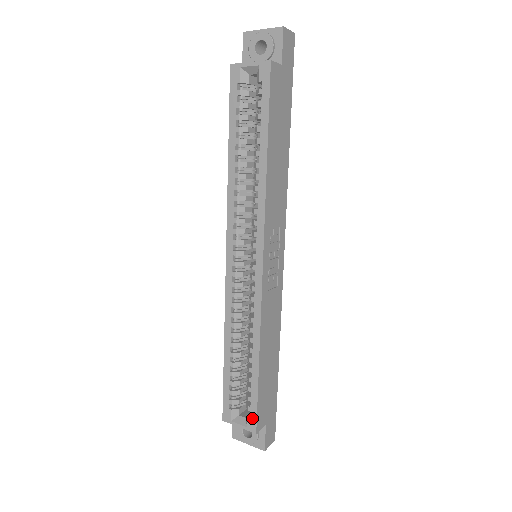
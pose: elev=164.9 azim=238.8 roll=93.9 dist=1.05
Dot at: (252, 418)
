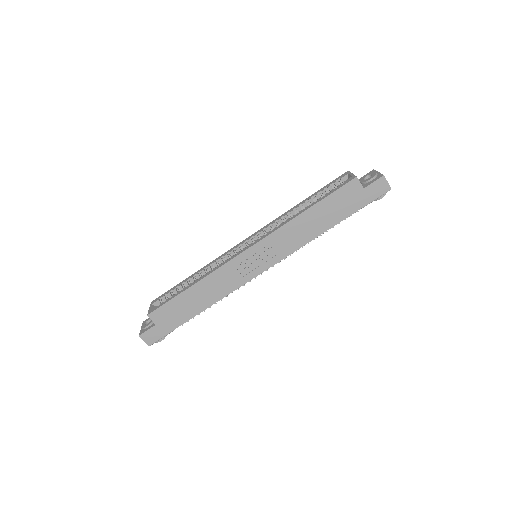
Dot at: (156, 308)
